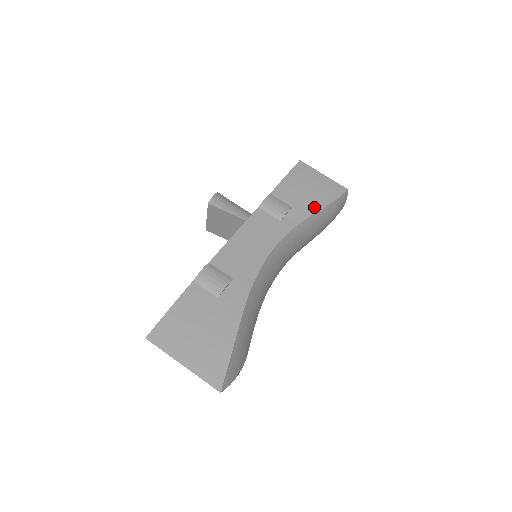
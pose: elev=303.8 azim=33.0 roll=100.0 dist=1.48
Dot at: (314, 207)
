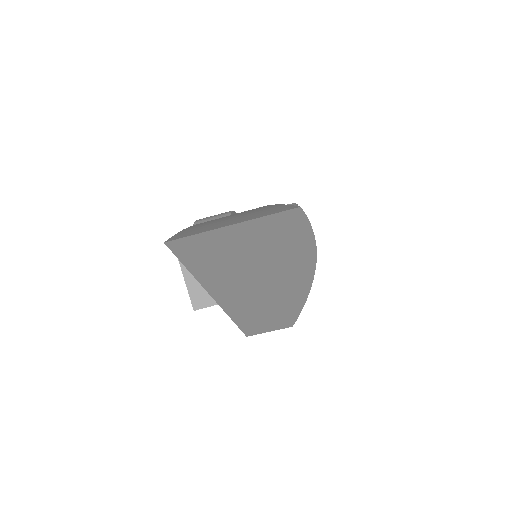
Dot at: occluded
